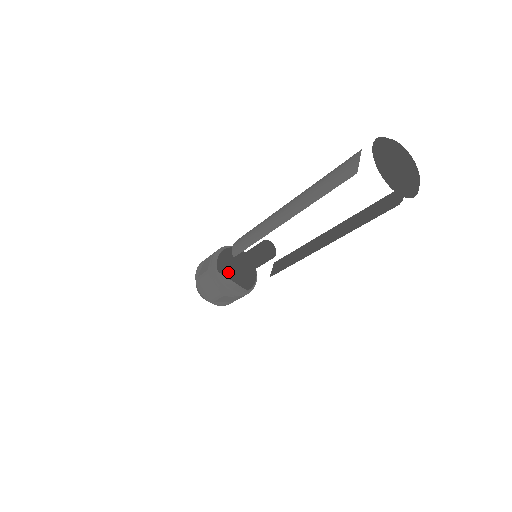
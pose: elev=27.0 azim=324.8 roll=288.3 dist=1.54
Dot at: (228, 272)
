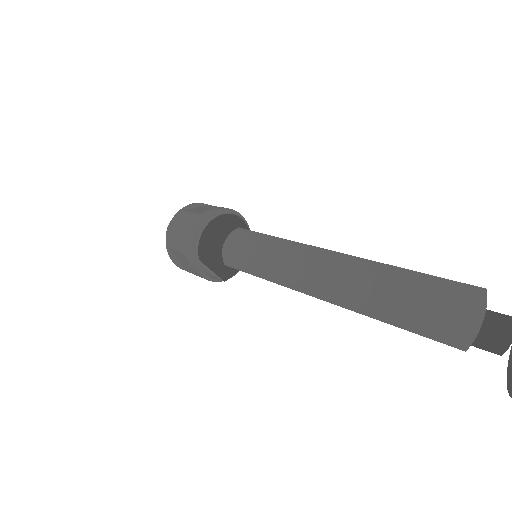
Dot at: (213, 252)
